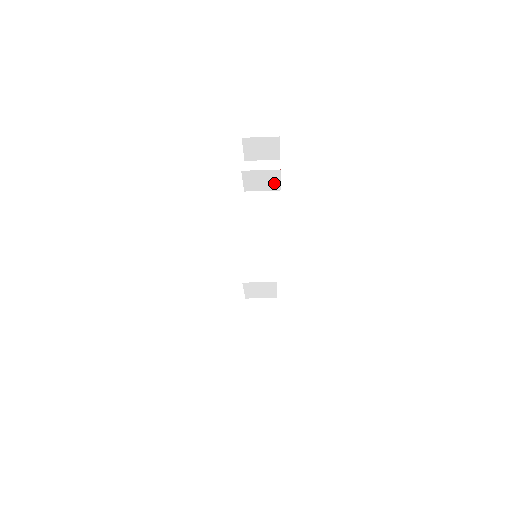
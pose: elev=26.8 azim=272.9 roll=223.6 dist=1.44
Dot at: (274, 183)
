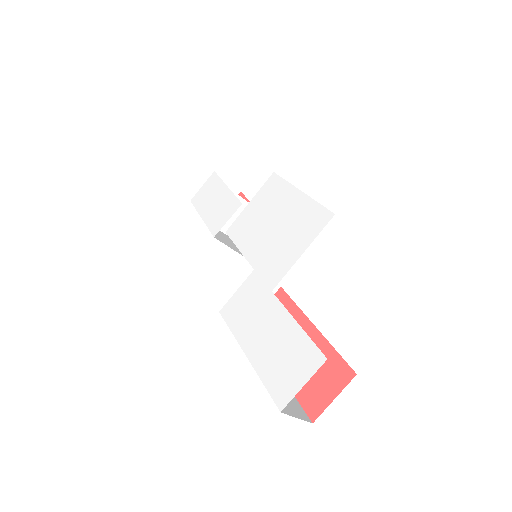
Dot at: occluded
